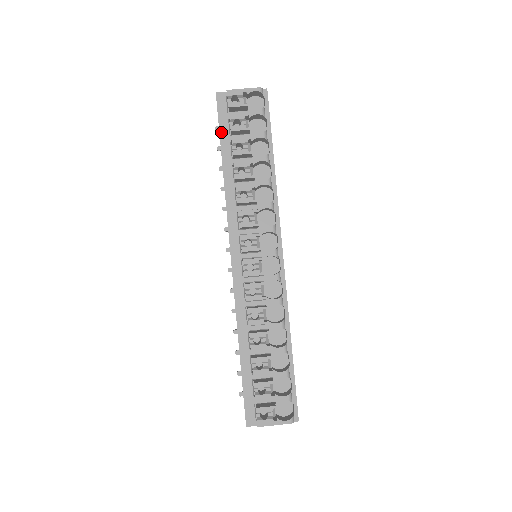
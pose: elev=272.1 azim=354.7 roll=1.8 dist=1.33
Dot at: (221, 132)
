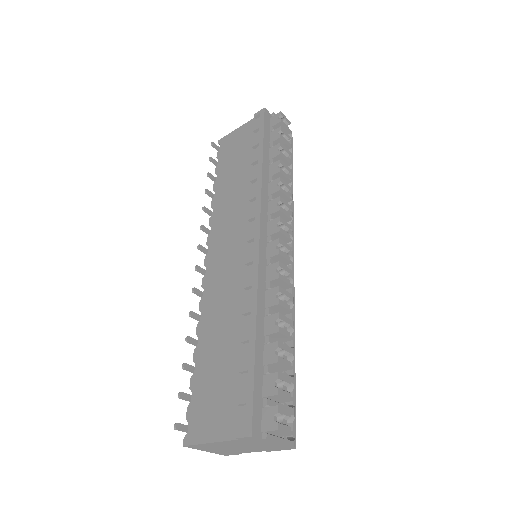
Dot at: (265, 135)
